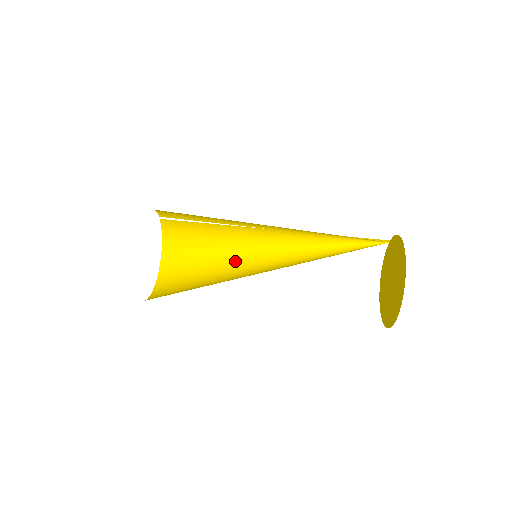
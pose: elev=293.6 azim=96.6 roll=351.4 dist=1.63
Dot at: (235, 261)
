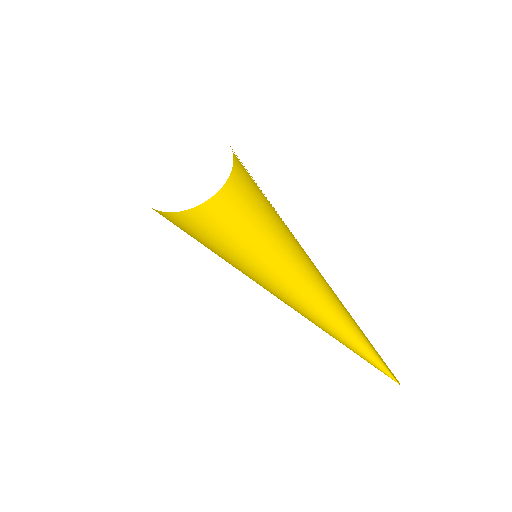
Dot at: (258, 246)
